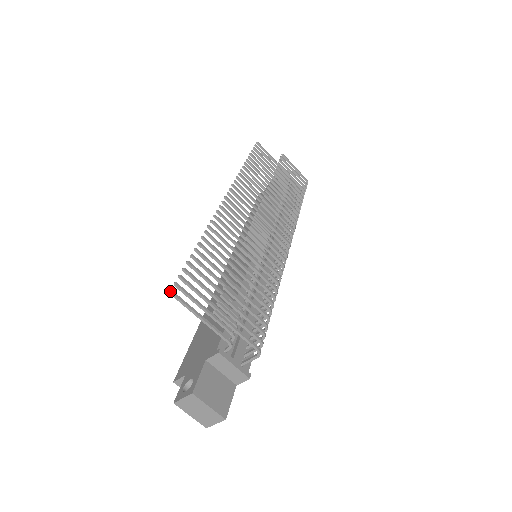
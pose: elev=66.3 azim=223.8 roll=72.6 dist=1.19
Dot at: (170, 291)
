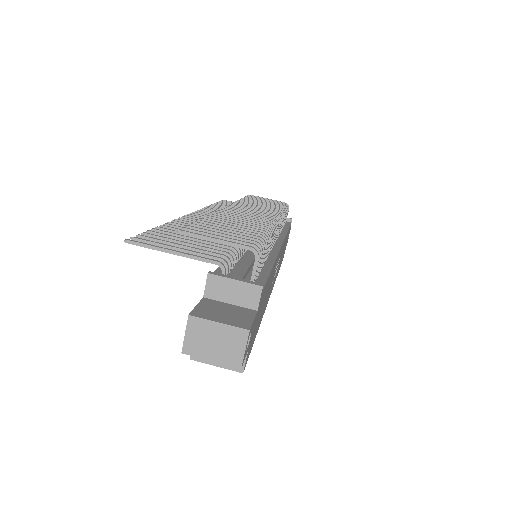
Dot at: (124, 240)
